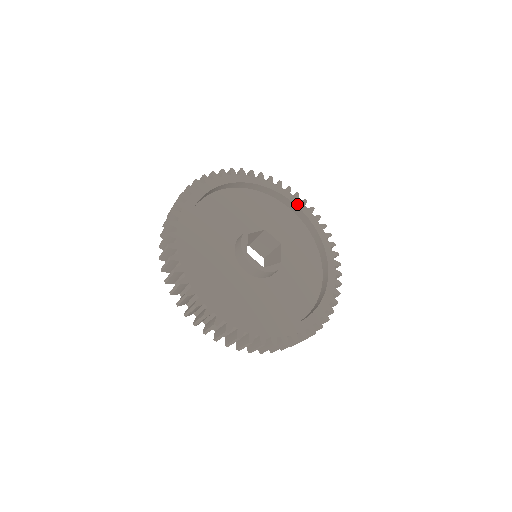
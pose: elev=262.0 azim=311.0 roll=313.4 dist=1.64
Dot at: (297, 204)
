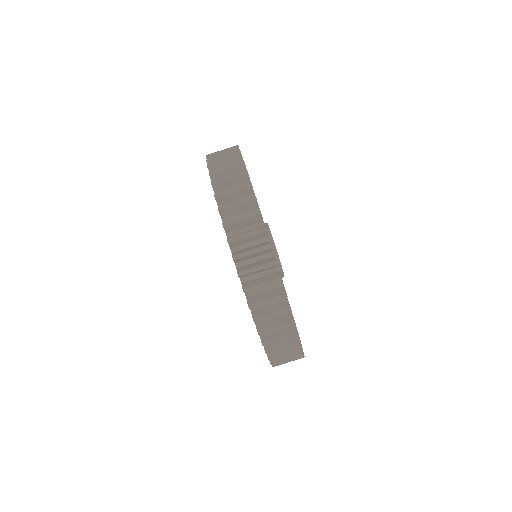
Dot at: occluded
